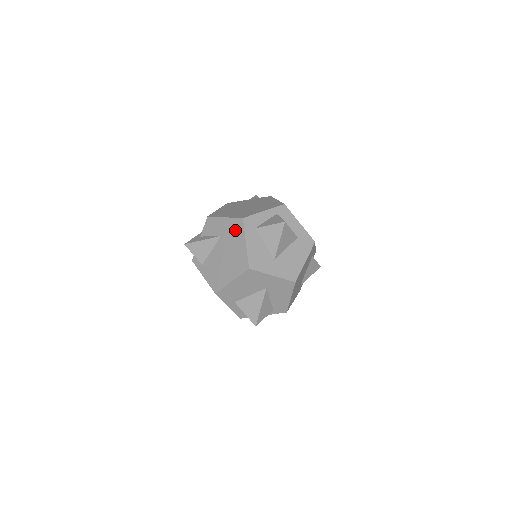
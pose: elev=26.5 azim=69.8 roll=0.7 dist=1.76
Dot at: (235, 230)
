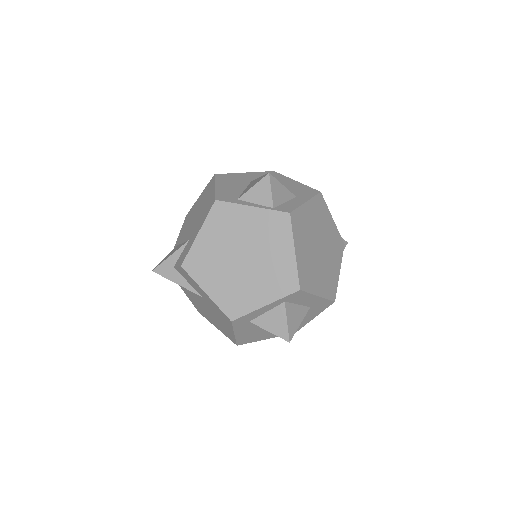
Dot at: (221, 316)
